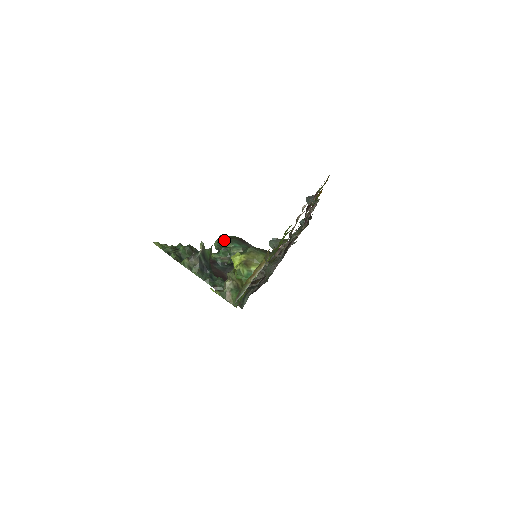
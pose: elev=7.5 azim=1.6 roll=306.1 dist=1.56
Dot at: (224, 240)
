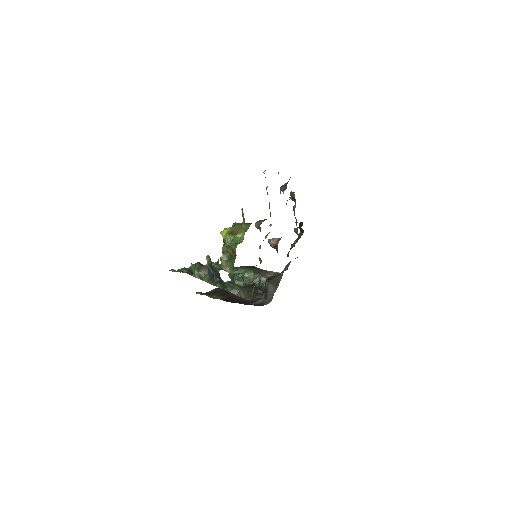
Dot at: (236, 268)
